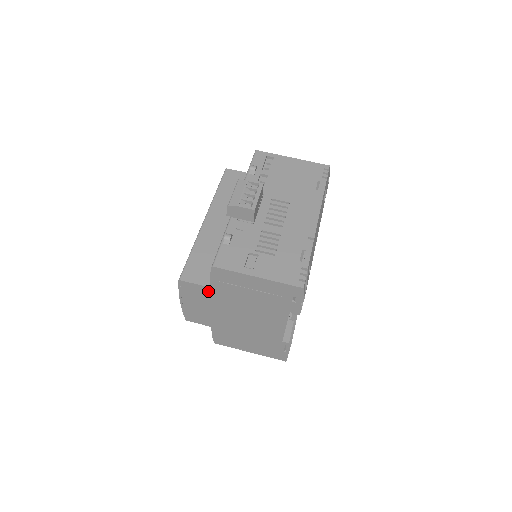
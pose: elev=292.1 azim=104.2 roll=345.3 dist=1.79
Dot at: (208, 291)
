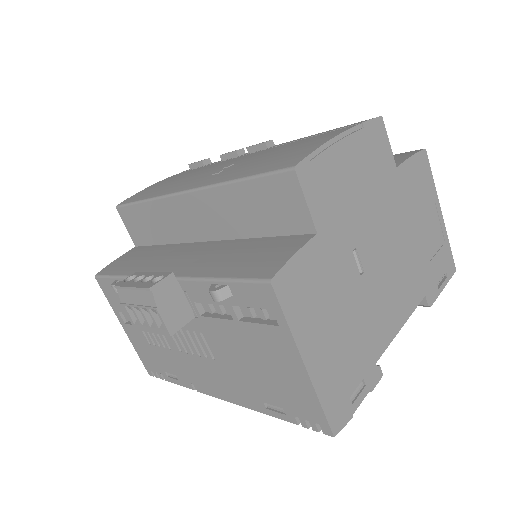
Dot at: occluded
